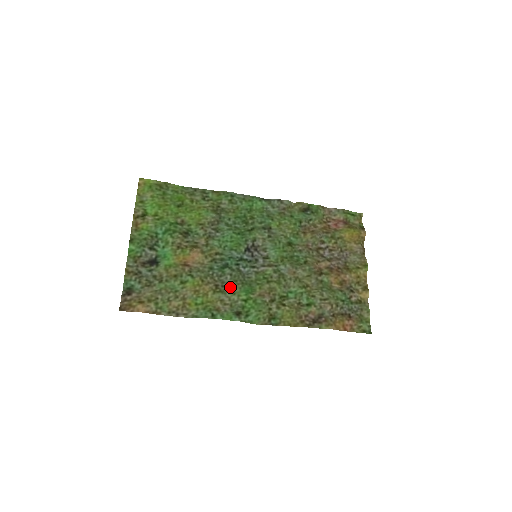
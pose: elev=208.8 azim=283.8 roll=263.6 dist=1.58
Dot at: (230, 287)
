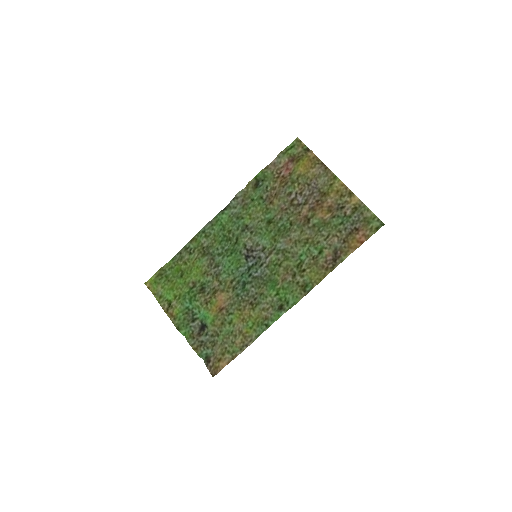
Dot at: (260, 295)
